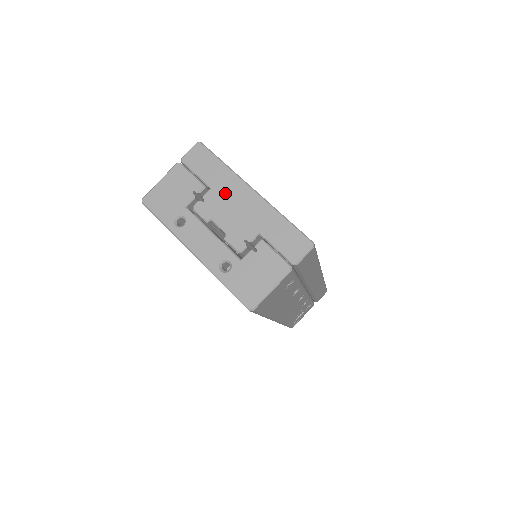
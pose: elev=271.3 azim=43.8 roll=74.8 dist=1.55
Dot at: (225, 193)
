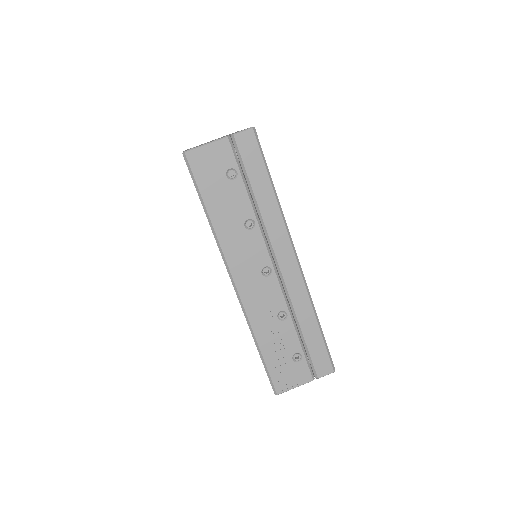
Dot at: occluded
